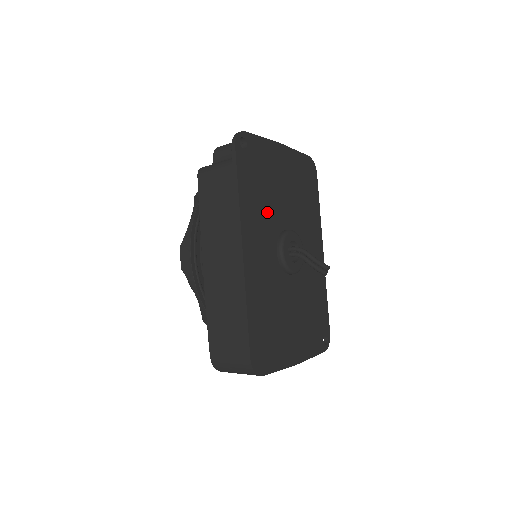
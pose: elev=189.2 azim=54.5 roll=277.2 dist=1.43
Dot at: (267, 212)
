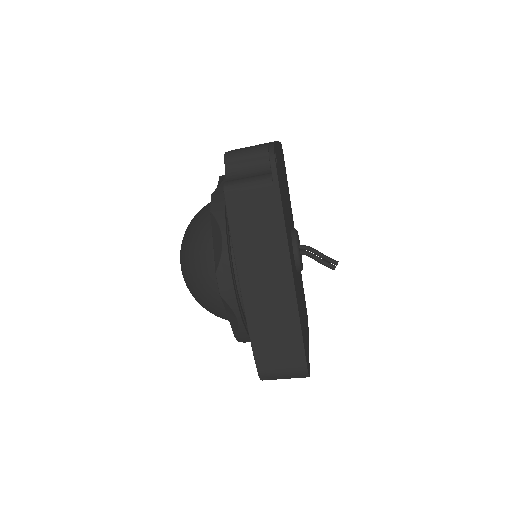
Dot at: (287, 221)
